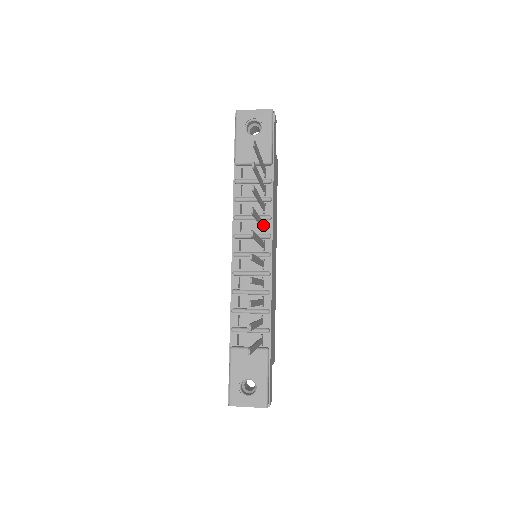
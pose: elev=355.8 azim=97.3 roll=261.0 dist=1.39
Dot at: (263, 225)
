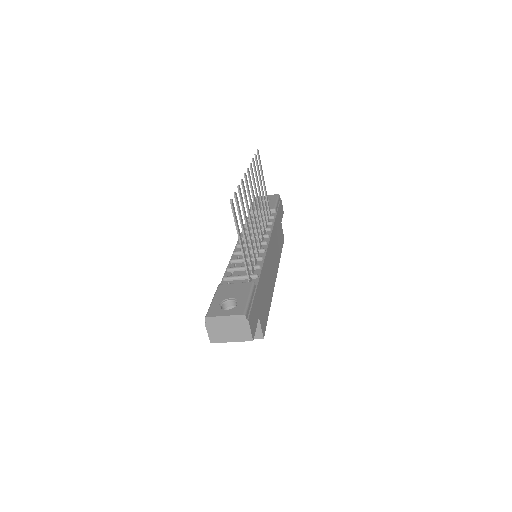
Dot at: (263, 224)
